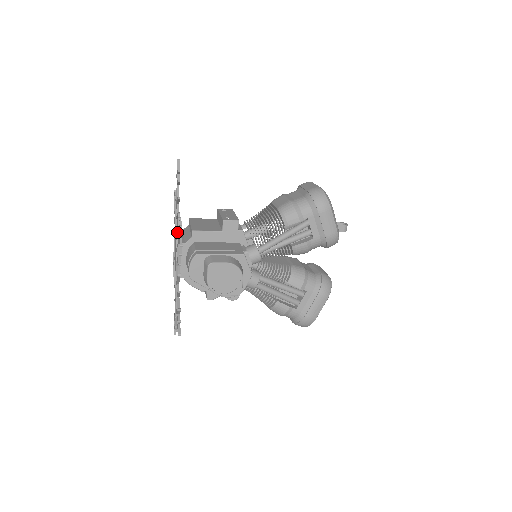
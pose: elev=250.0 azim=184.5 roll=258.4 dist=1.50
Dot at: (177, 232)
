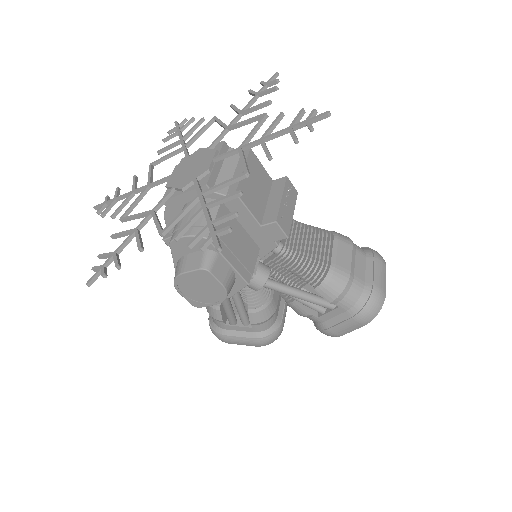
Dot at: (219, 185)
